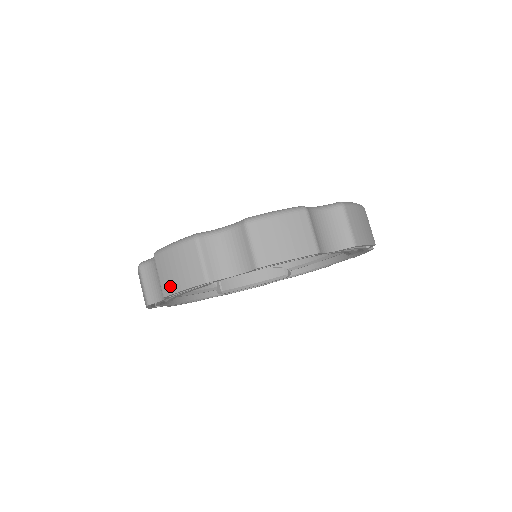
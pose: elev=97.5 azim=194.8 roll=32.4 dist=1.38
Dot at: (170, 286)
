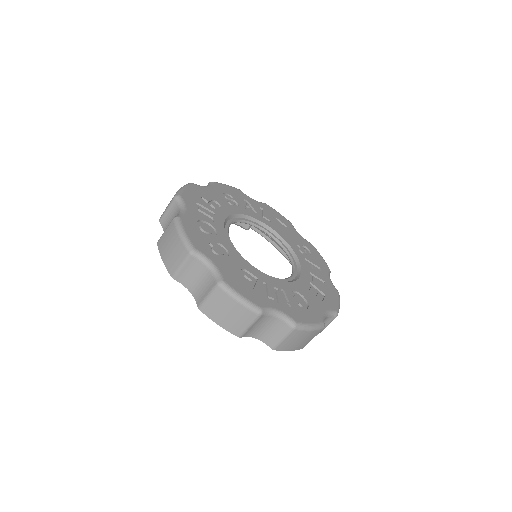
Dot at: (212, 313)
